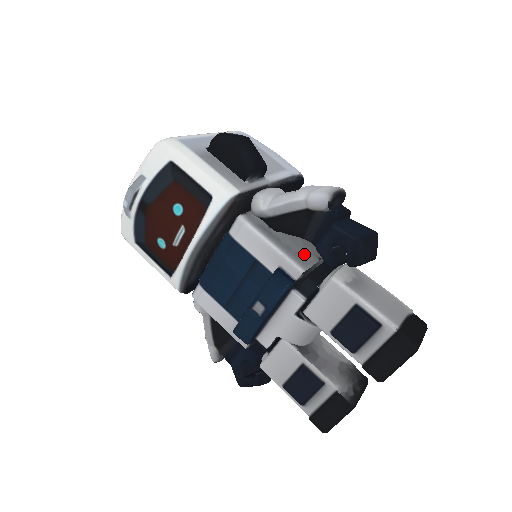
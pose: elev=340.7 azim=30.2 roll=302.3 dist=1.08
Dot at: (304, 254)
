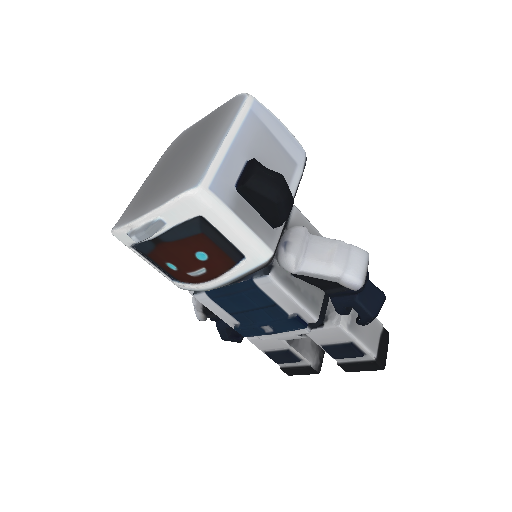
Dot at: (316, 295)
